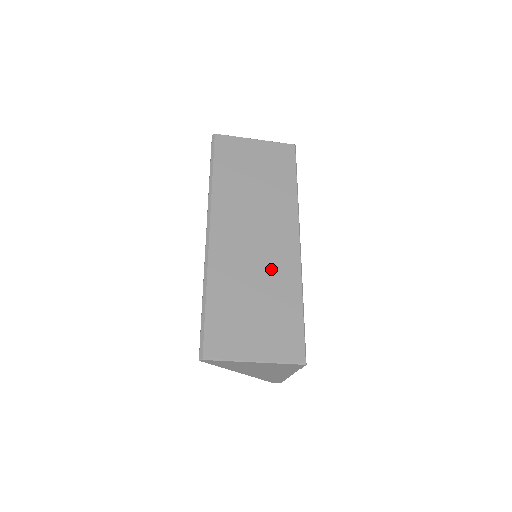
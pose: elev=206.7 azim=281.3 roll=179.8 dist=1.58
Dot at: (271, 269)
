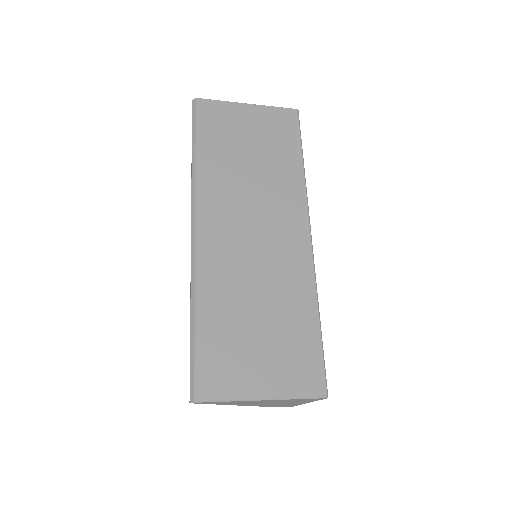
Dot at: (277, 274)
